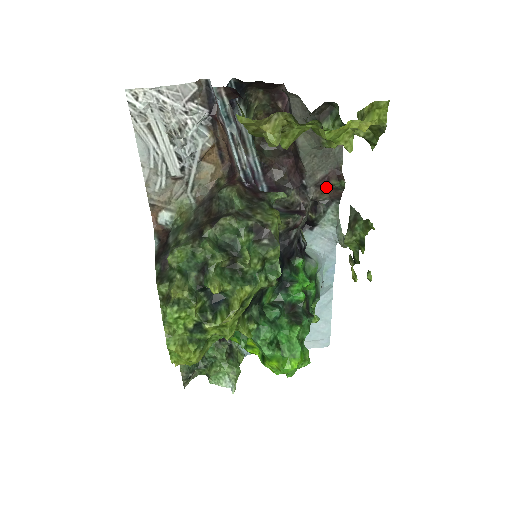
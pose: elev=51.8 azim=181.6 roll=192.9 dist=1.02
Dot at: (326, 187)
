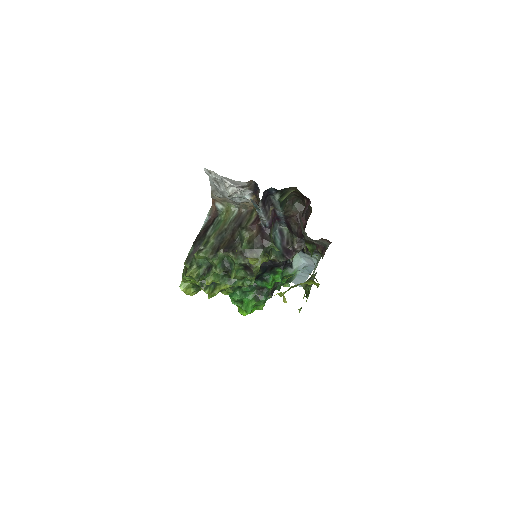
Dot at: (317, 247)
